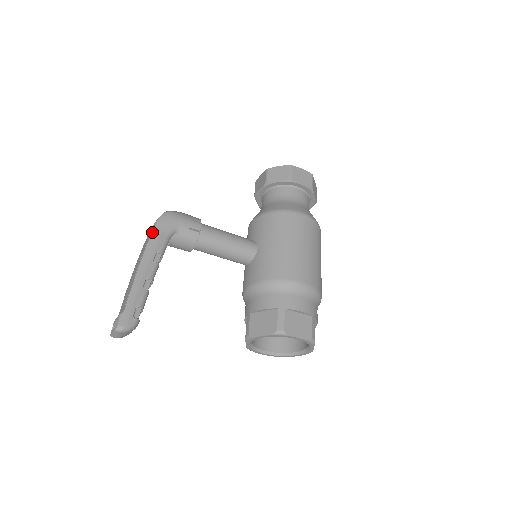
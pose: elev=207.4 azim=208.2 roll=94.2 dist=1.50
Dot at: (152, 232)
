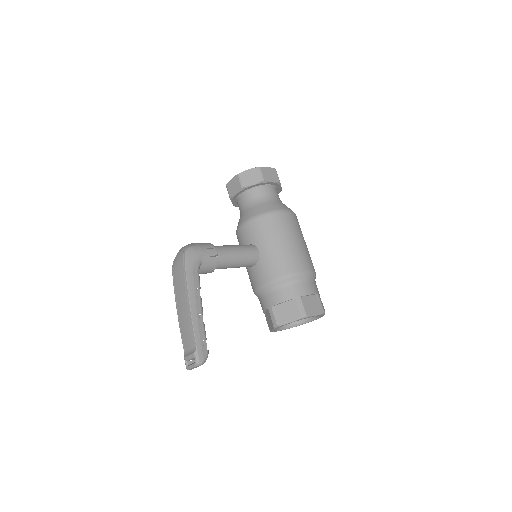
Dot at: (186, 272)
